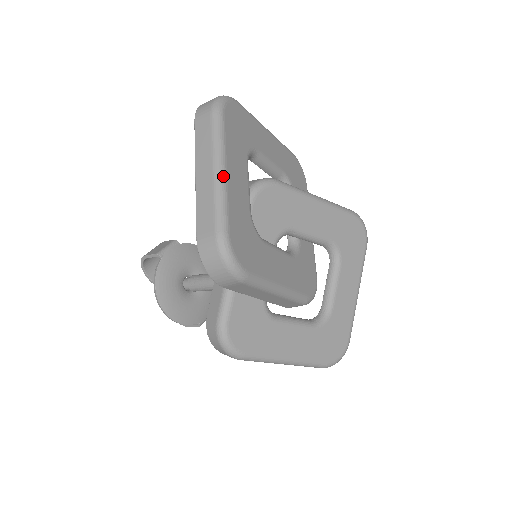
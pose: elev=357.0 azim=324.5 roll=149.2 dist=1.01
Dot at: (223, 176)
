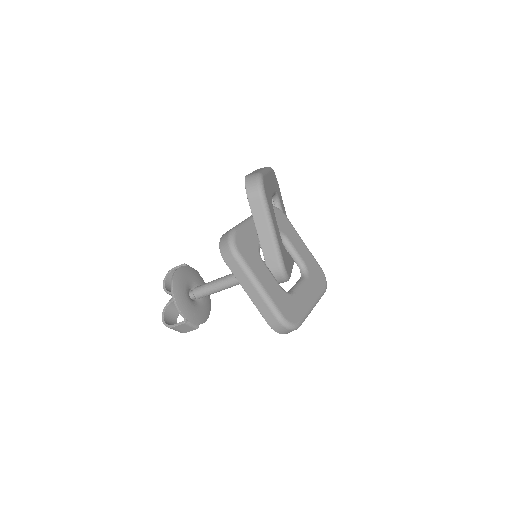
Dot at: (267, 171)
